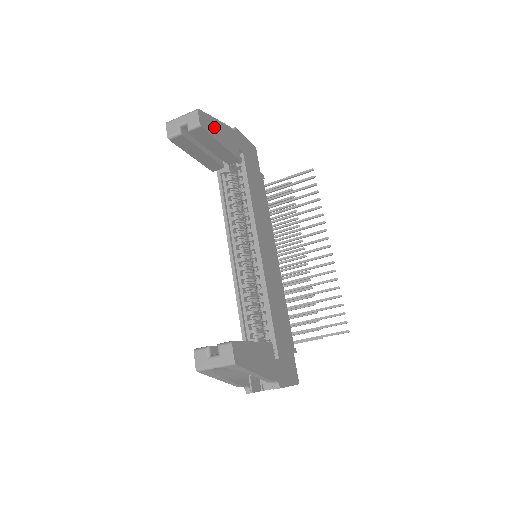
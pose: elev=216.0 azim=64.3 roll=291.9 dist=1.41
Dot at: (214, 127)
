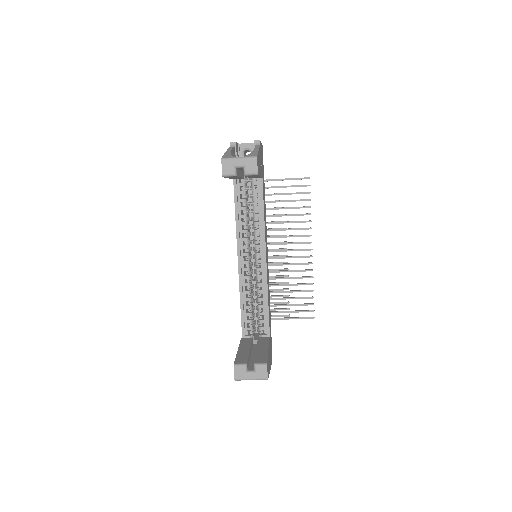
Dot at: occluded
